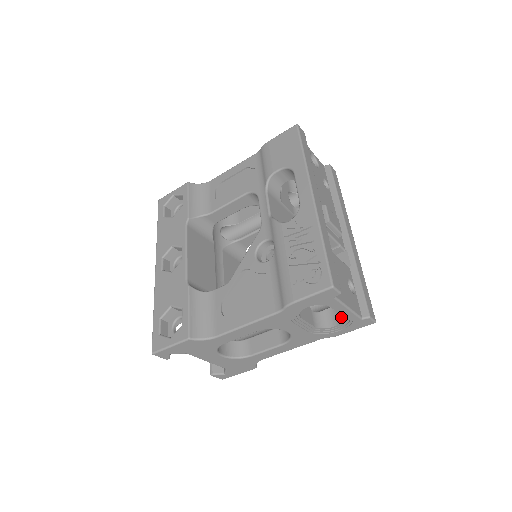
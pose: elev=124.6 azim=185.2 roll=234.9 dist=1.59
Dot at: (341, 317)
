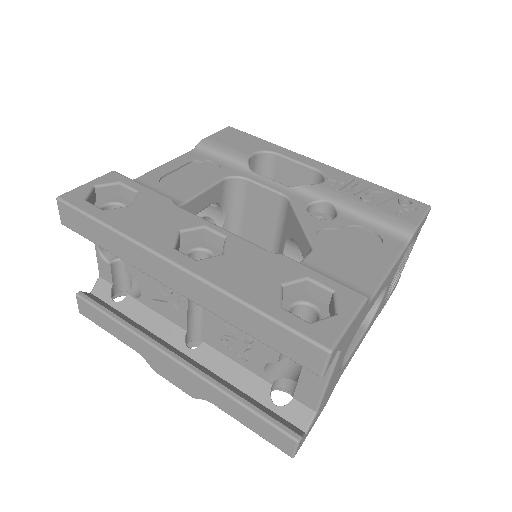
Dot at: occluded
